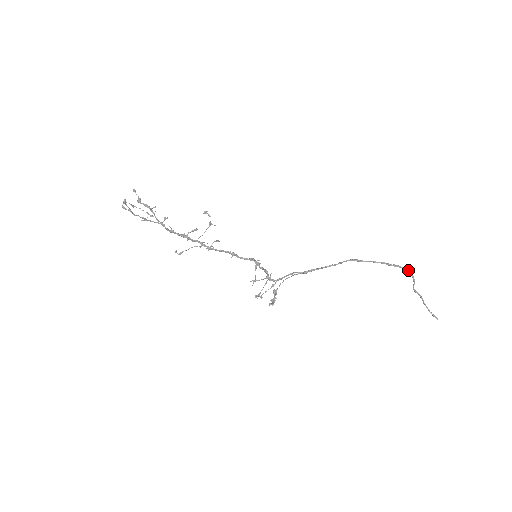
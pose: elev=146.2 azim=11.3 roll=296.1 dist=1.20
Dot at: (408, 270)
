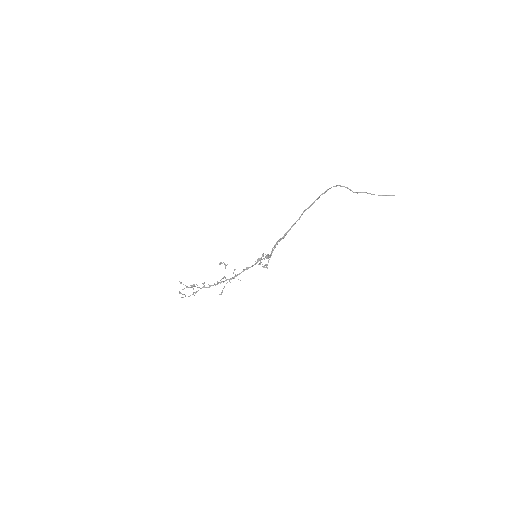
Dot at: (336, 186)
